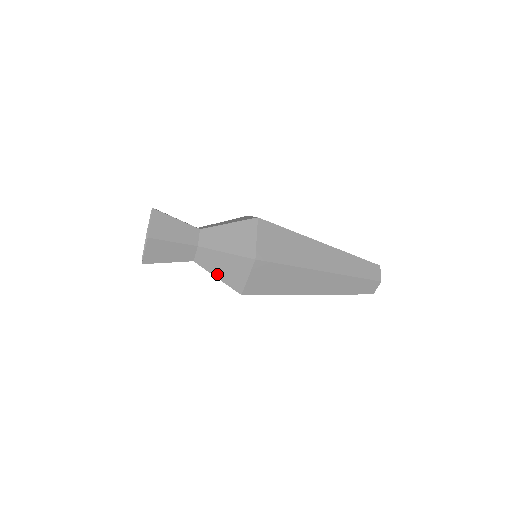
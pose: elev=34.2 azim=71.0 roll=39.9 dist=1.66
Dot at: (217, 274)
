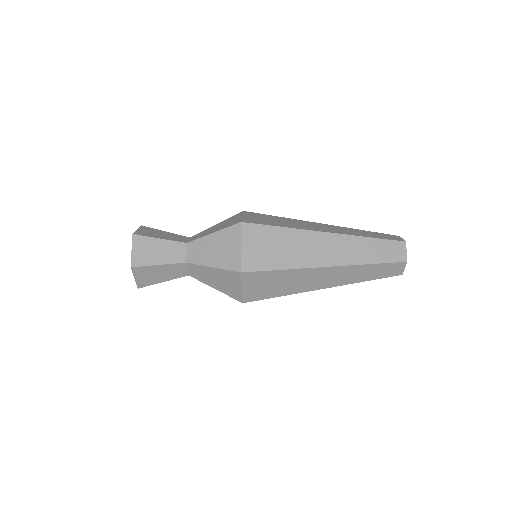
Dot at: occluded
